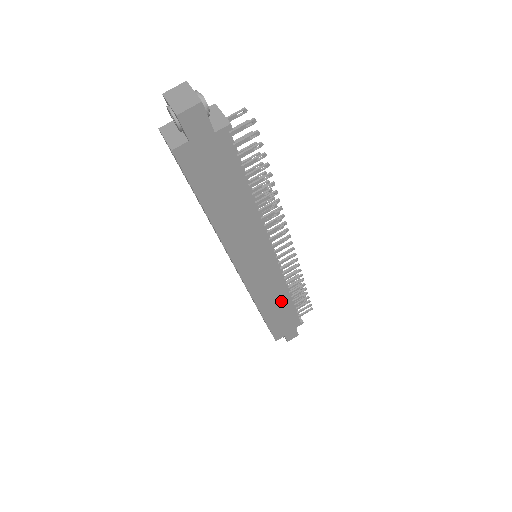
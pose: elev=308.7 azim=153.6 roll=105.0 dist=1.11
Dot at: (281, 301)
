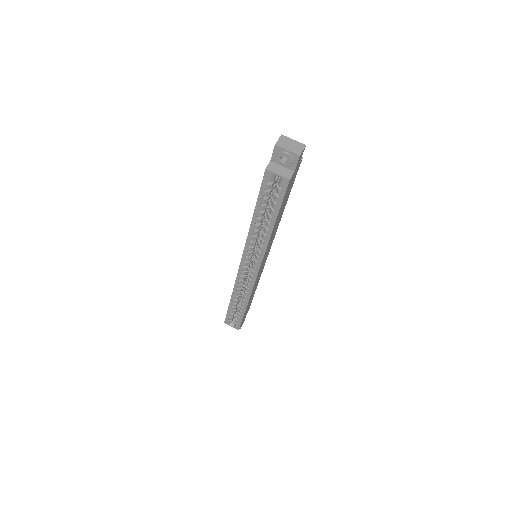
Dot at: (254, 290)
